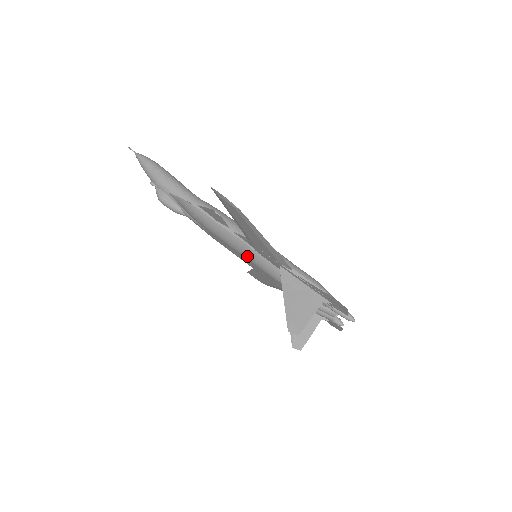
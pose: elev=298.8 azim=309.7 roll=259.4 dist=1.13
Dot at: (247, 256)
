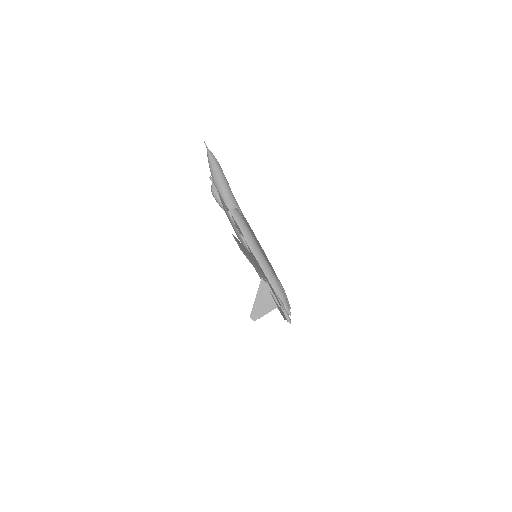
Dot at: occluded
